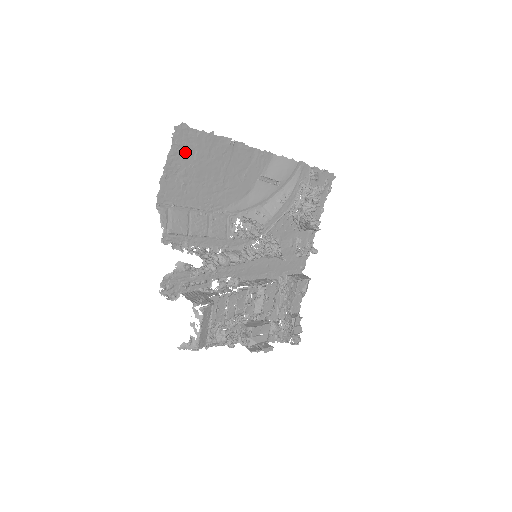
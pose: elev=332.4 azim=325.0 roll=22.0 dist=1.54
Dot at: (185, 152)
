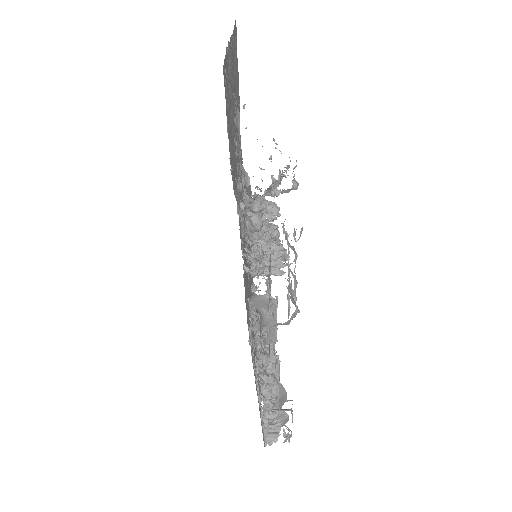
Dot at: (233, 58)
